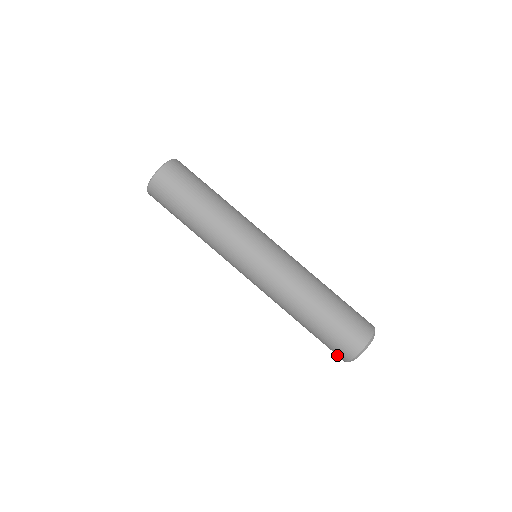
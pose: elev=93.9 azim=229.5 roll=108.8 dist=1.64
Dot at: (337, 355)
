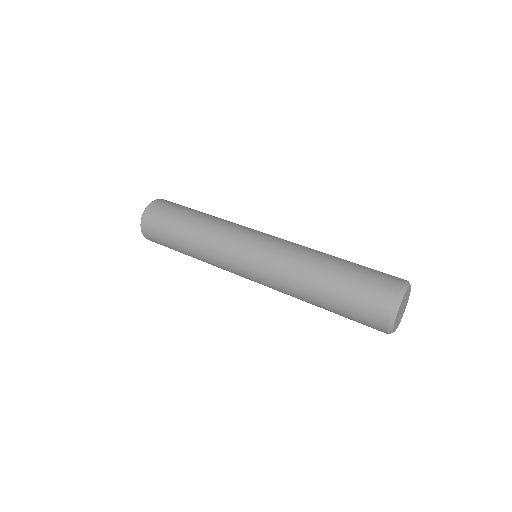
Dot at: (382, 299)
